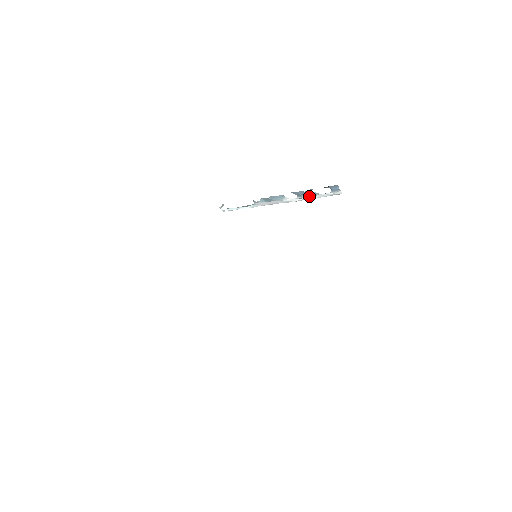
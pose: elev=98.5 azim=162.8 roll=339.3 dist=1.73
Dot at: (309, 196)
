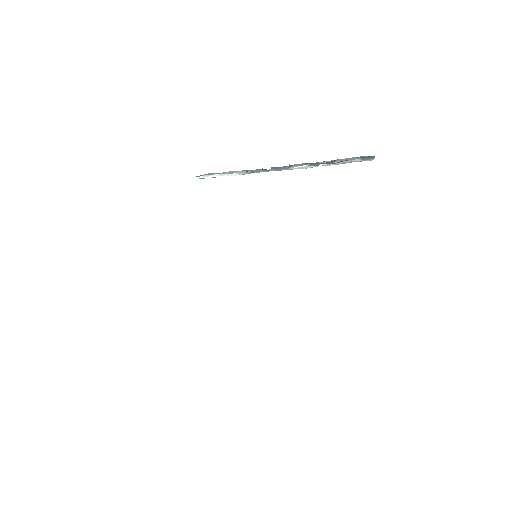
Dot at: occluded
